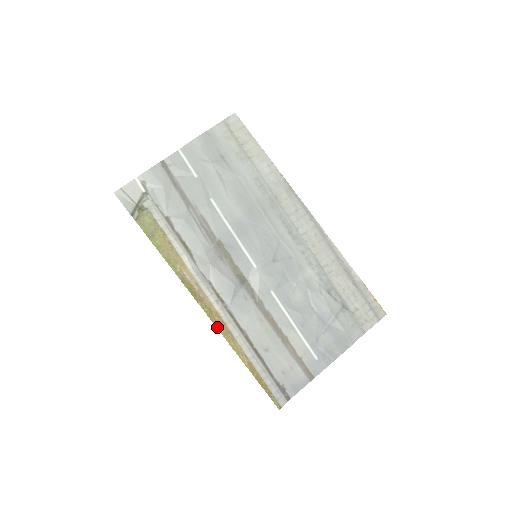
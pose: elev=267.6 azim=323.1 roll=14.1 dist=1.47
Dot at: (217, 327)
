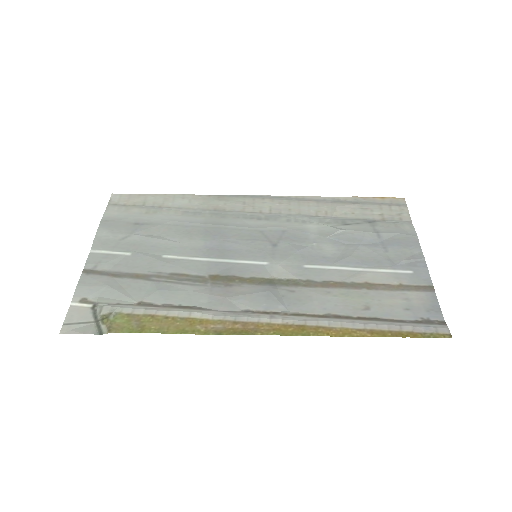
Dot at: (301, 335)
